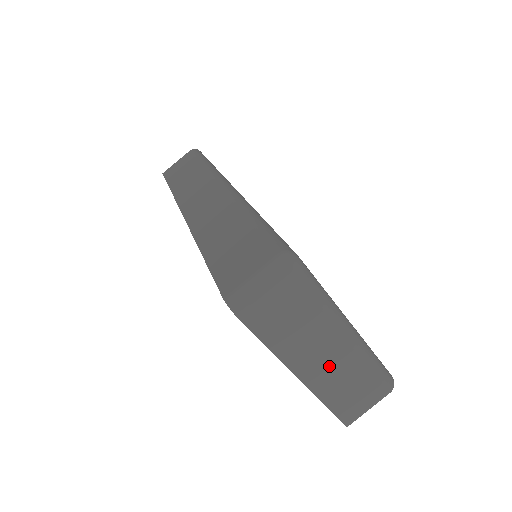
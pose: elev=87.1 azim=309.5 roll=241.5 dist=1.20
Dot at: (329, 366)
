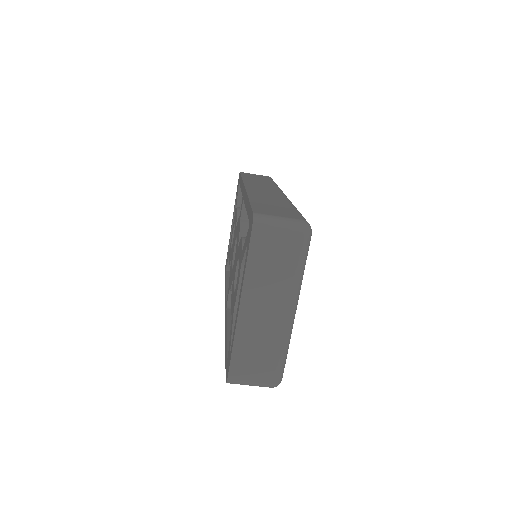
Dot at: (262, 320)
